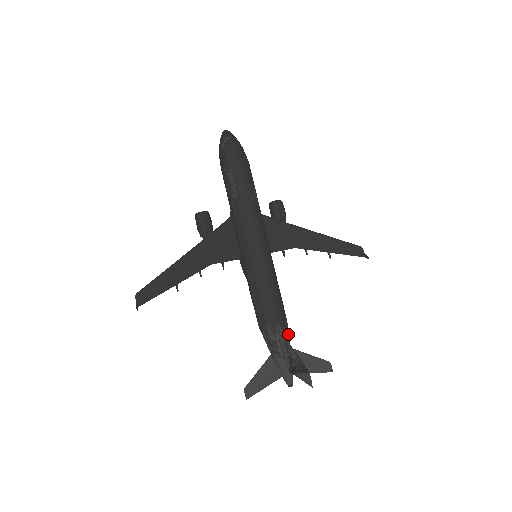
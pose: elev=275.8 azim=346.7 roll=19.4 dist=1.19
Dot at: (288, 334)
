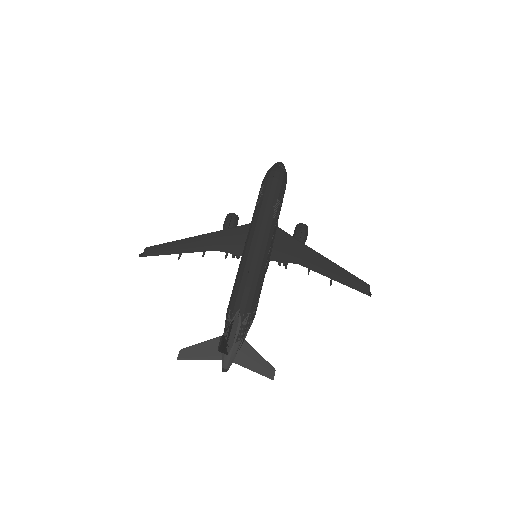
Dot at: (246, 324)
